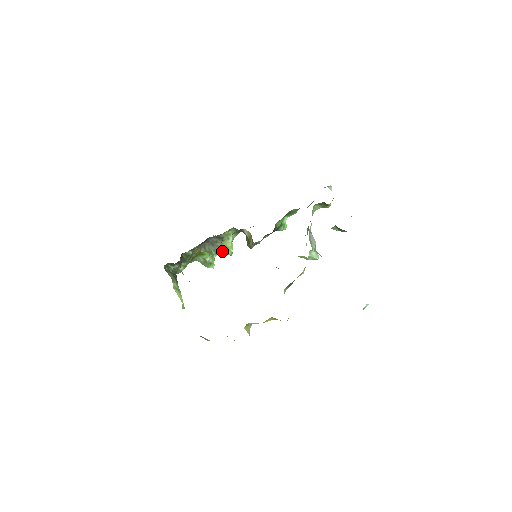
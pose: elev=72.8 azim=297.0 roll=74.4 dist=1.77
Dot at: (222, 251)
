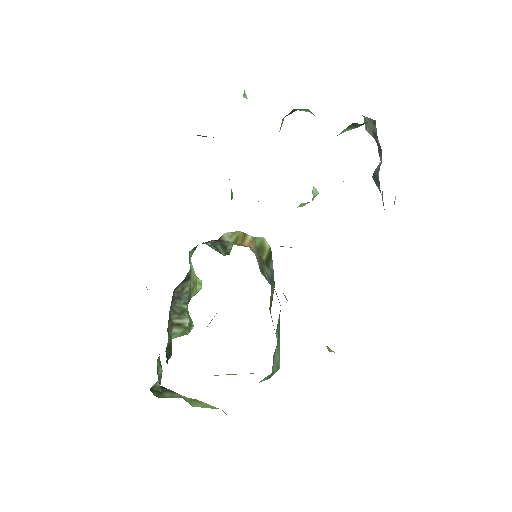
Dot at: (191, 294)
